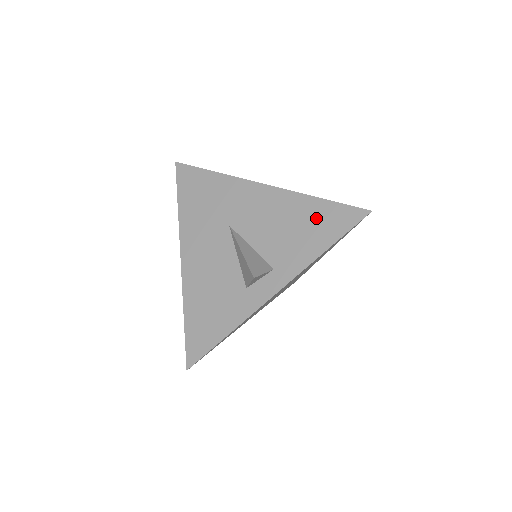
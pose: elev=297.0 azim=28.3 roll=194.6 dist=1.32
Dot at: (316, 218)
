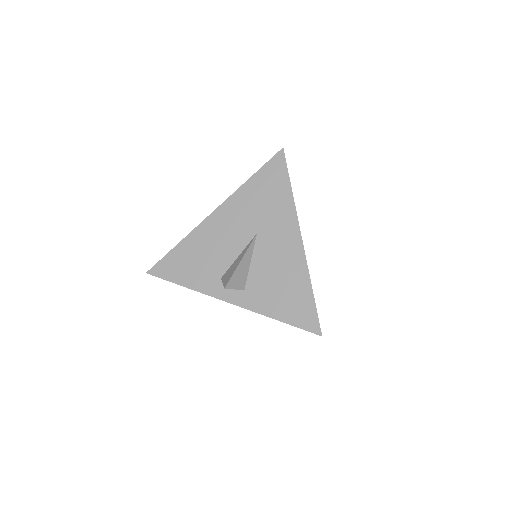
Dot at: (296, 298)
